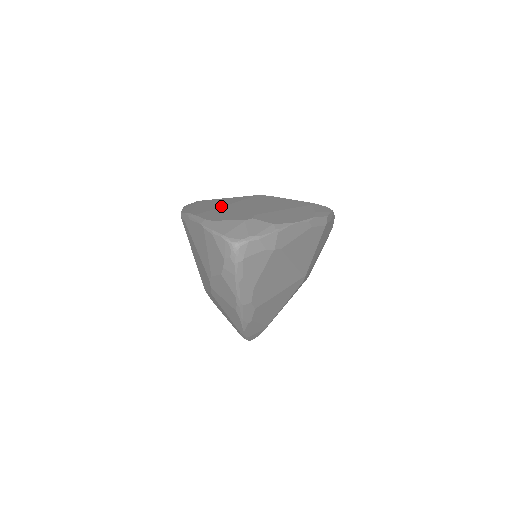
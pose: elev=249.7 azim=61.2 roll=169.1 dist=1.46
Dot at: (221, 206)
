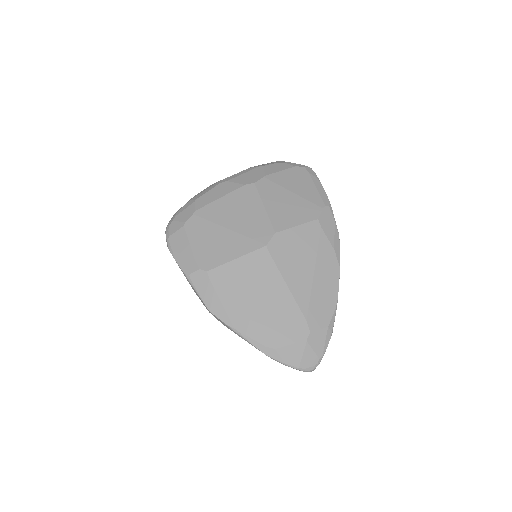
Dot at: (254, 299)
